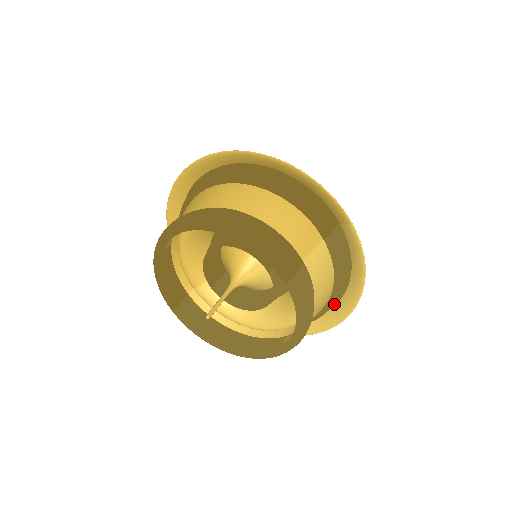
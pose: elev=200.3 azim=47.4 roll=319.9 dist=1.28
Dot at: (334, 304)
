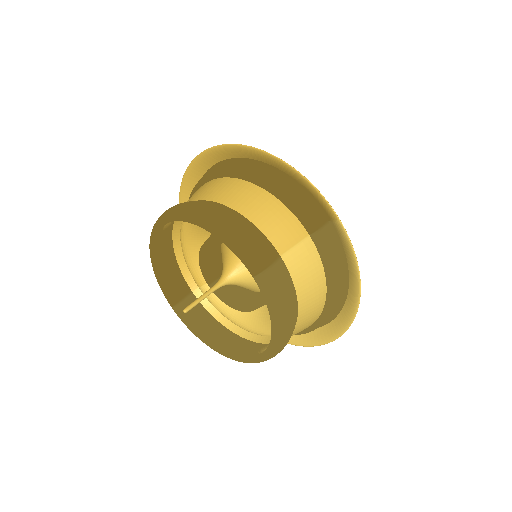
Dot at: (337, 312)
